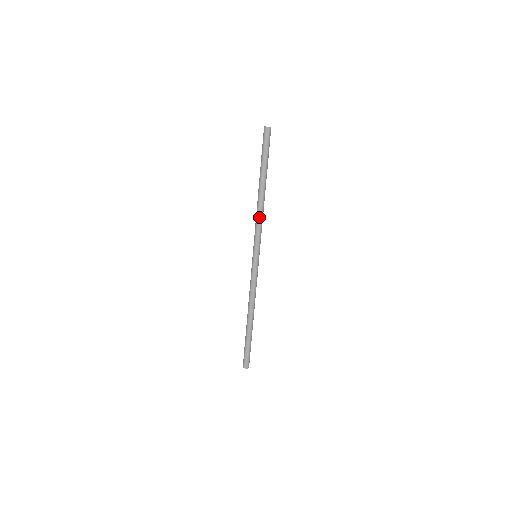
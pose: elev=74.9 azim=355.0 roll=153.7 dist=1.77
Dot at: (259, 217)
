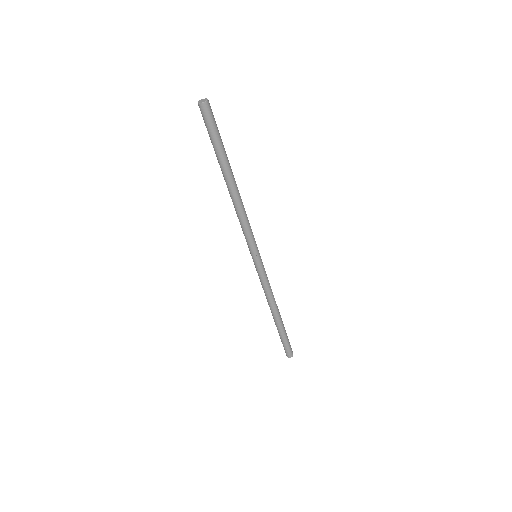
Dot at: (241, 217)
